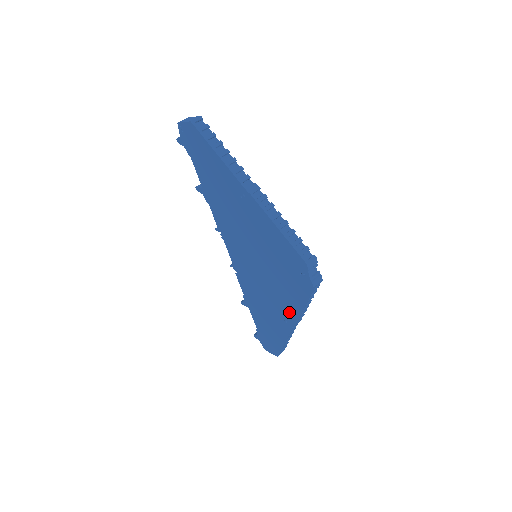
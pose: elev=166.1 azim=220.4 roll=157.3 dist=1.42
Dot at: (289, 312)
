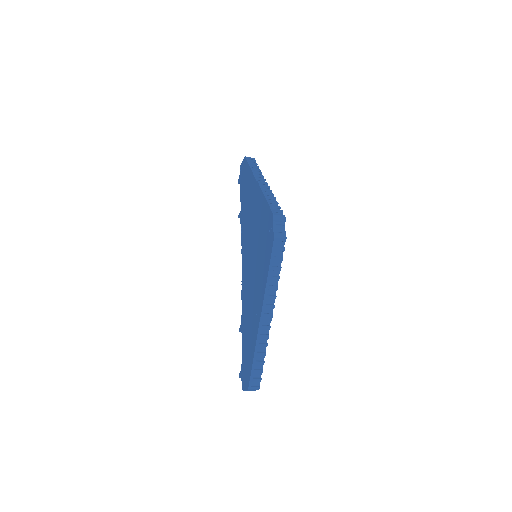
Dot at: (260, 296)
